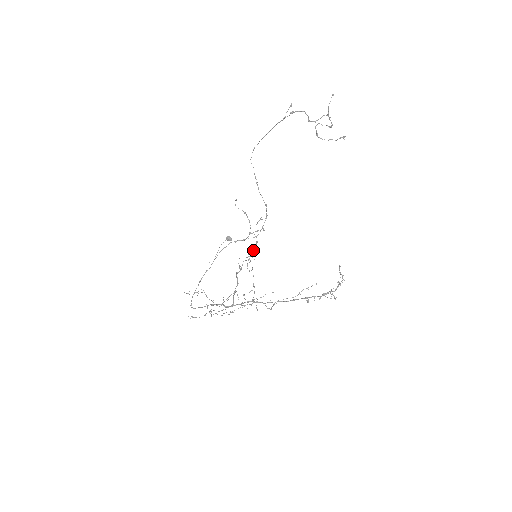
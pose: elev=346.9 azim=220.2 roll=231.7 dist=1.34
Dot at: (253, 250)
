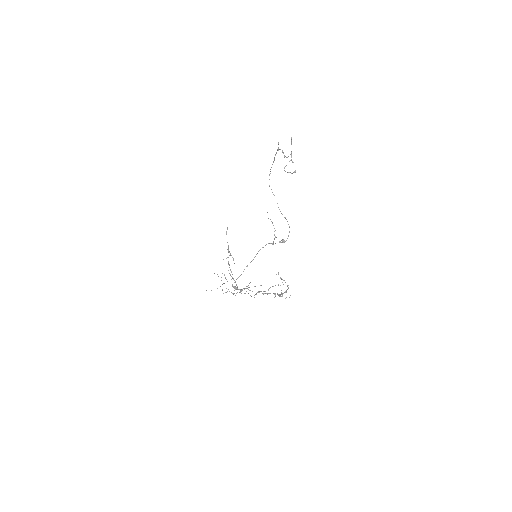
Dot at: occluded
